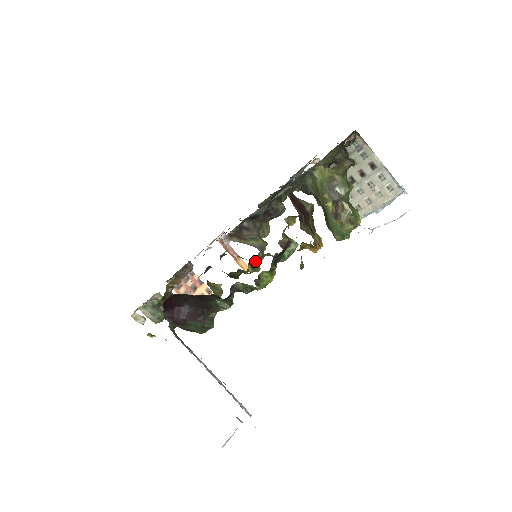
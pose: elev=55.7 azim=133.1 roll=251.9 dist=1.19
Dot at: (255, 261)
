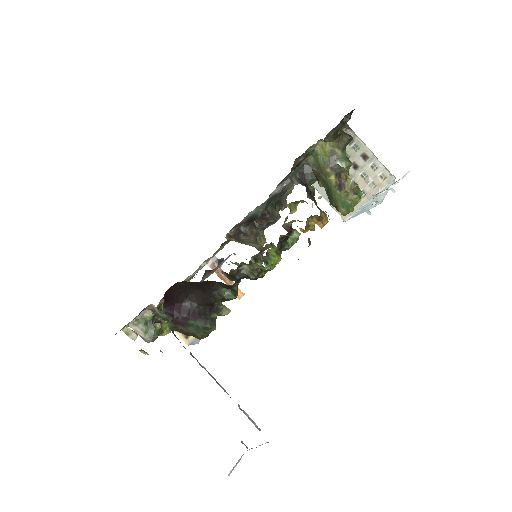
Dot at: (258, 253)
